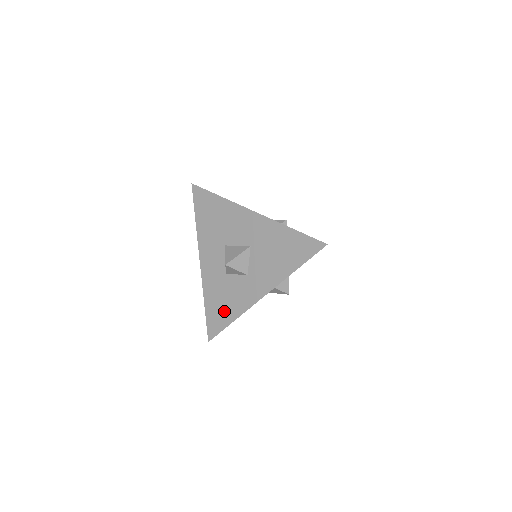
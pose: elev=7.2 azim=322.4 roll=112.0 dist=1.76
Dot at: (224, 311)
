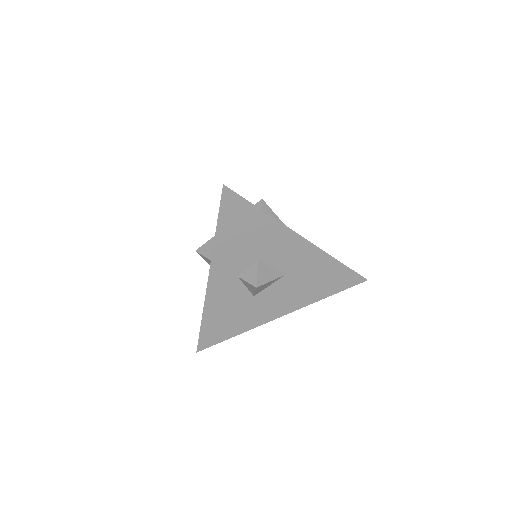
Dot at: occluded
